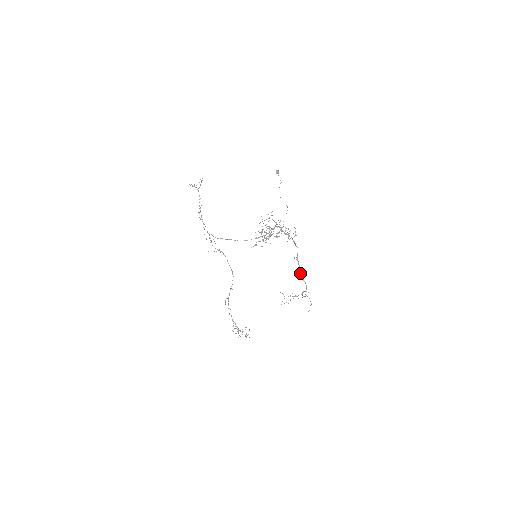
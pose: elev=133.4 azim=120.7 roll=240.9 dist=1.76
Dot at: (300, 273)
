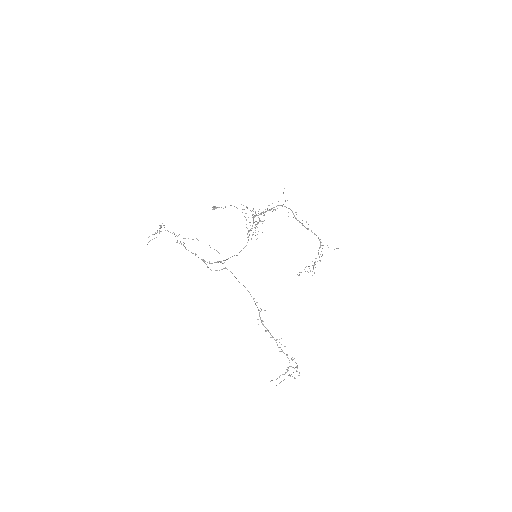
Dot at: (306, 228)
